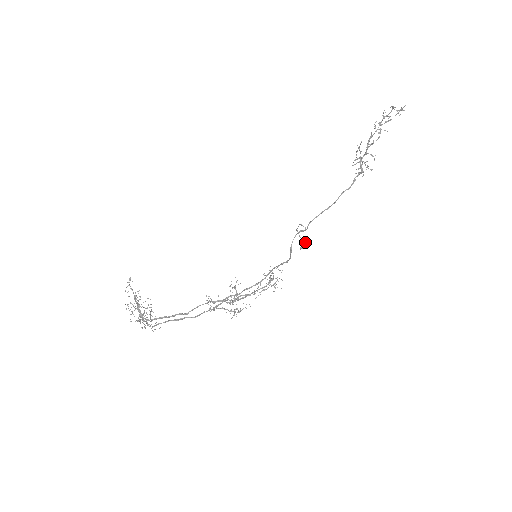
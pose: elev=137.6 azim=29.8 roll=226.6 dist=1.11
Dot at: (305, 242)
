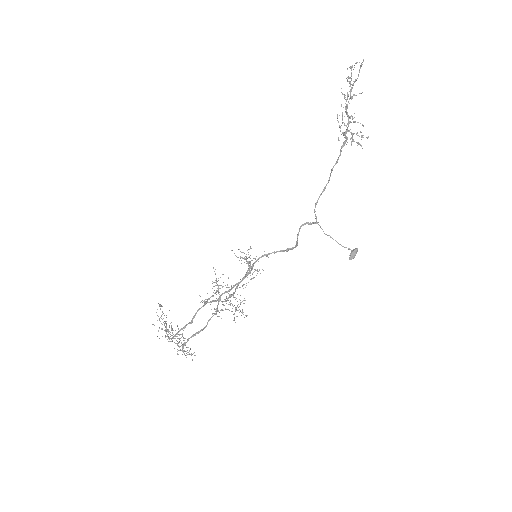
Dot at: (352, 250)
